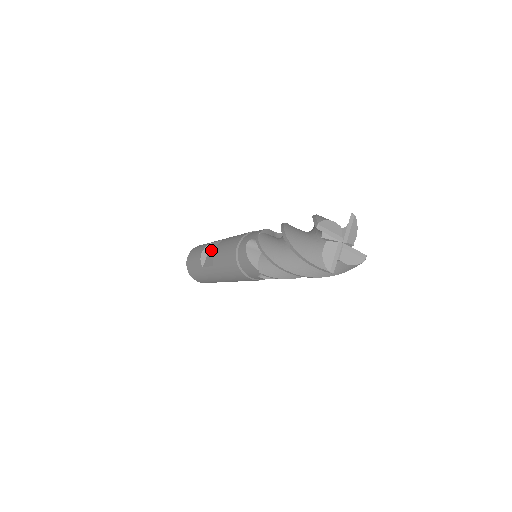
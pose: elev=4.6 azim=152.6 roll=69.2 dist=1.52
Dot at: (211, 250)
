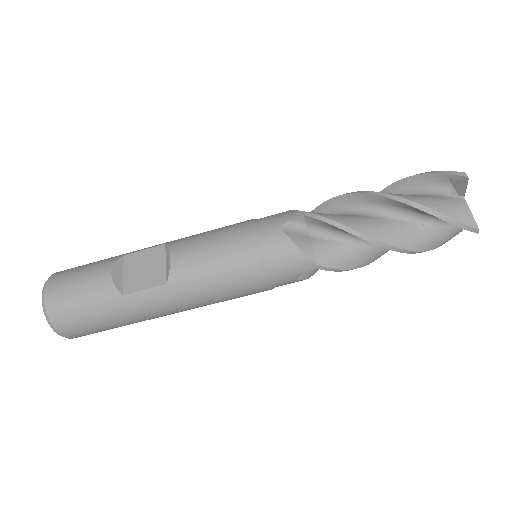
Dot at: (134, 265)
